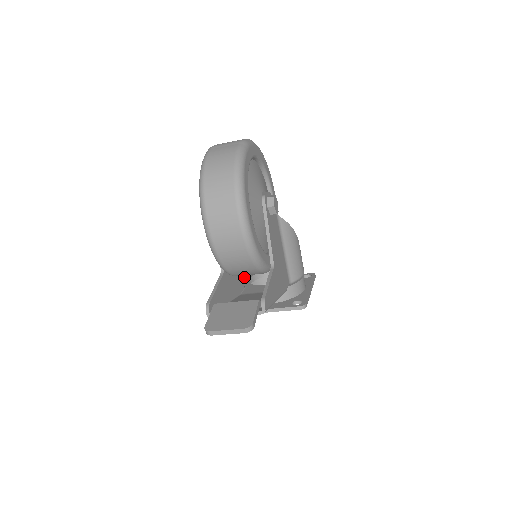
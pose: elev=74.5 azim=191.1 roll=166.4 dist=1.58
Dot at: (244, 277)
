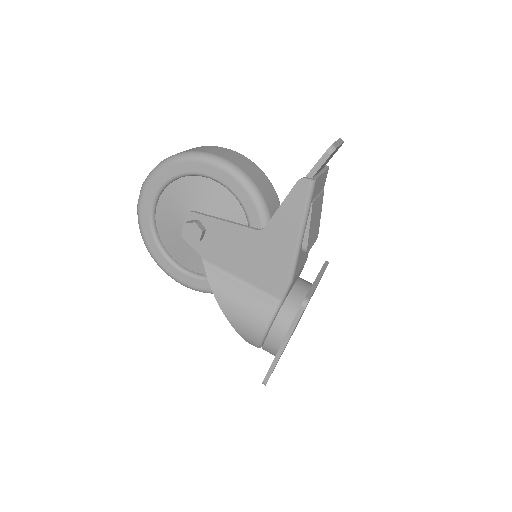
Dot at: (262, 336)
